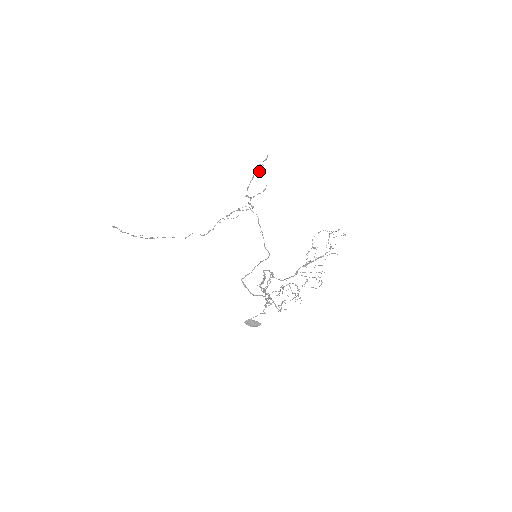
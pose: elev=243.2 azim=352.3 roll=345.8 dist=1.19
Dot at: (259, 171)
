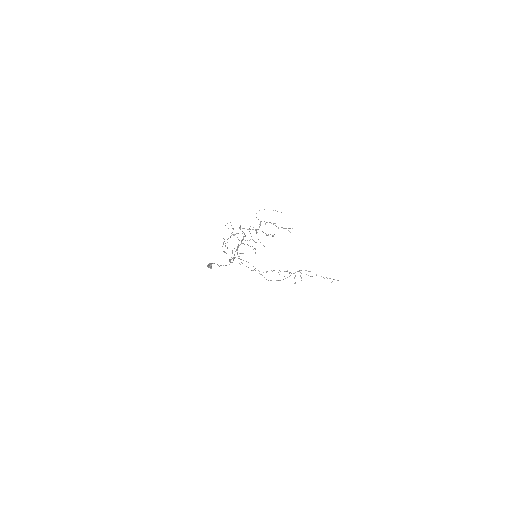
Dot at: occluded
